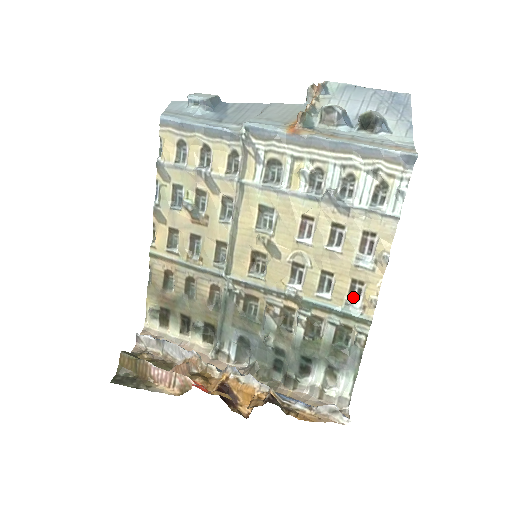
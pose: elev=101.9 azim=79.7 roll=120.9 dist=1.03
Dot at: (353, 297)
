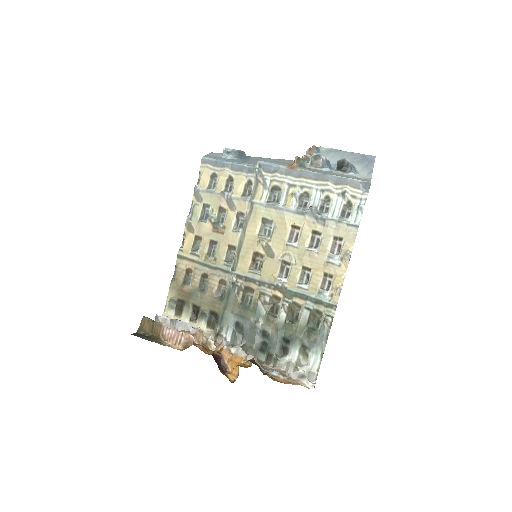
Dot at: (324, 288)
